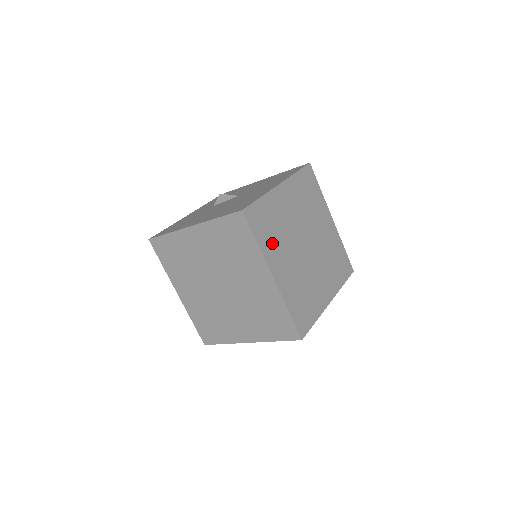
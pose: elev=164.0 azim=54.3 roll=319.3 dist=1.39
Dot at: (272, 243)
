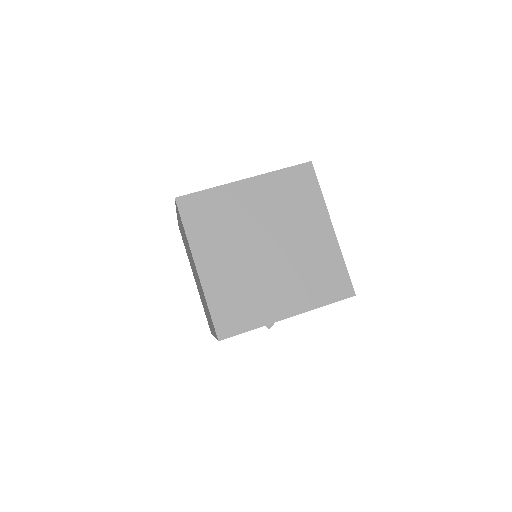
Dot at: (208, 235)
